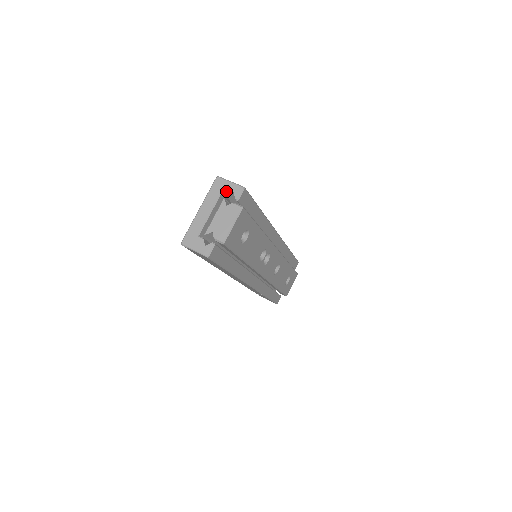
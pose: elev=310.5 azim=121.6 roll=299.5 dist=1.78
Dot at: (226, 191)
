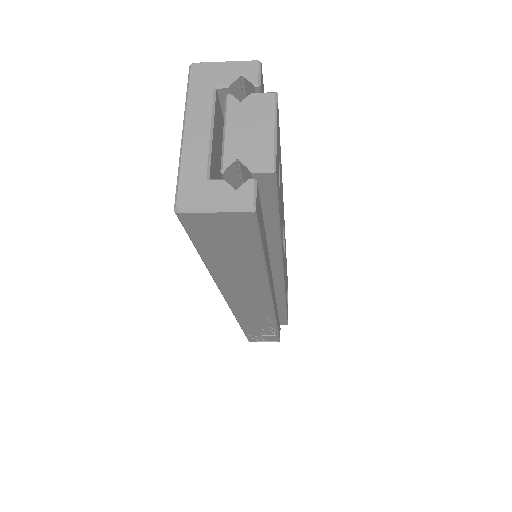
Dot at: (225, 79)
